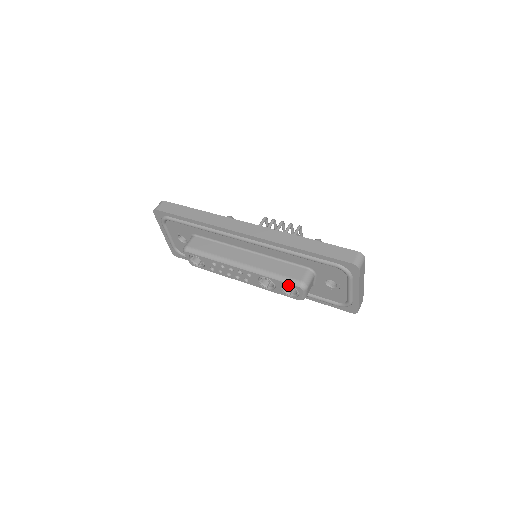
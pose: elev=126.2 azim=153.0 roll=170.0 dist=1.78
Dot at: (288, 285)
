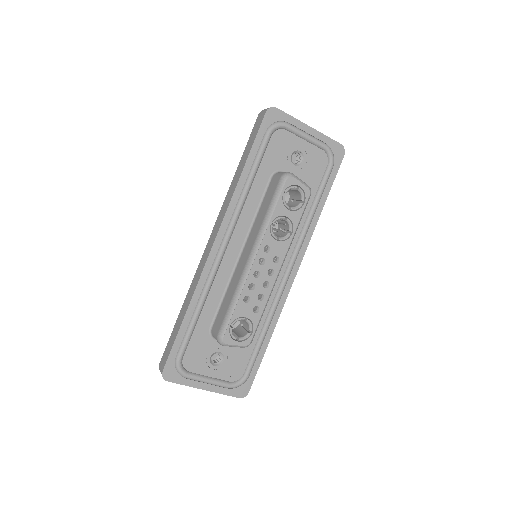
Dot at: (284, 196)
